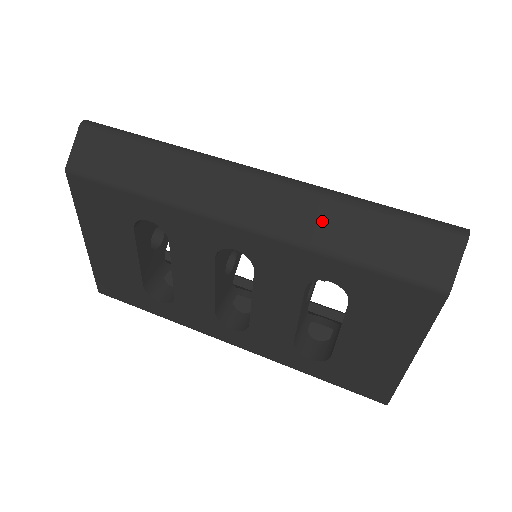
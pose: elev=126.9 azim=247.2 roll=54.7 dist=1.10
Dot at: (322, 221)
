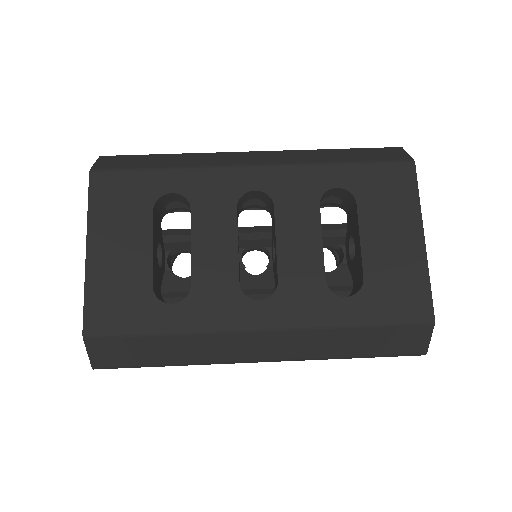
Dot at: (313, 155)
